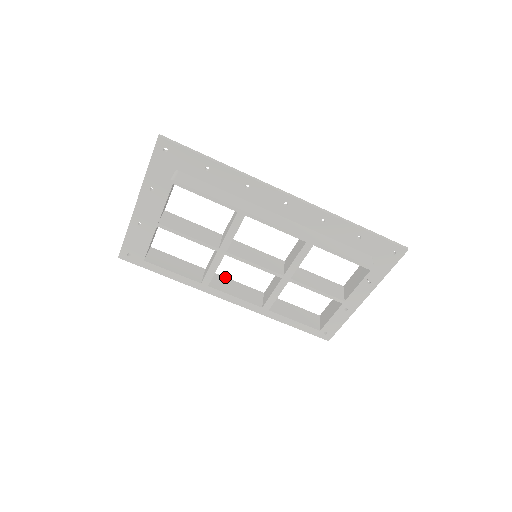
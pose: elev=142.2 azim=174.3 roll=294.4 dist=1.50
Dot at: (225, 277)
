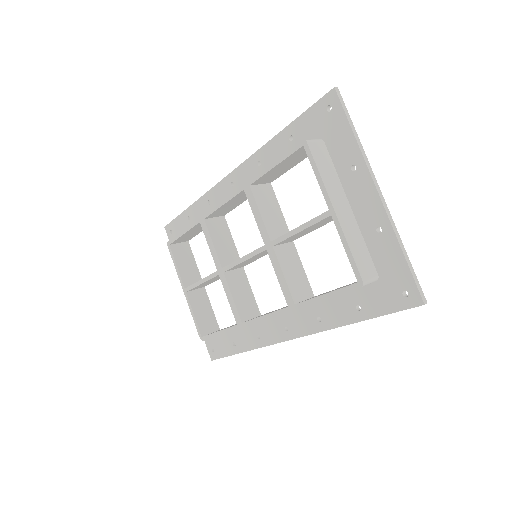
Dot at: occluded
